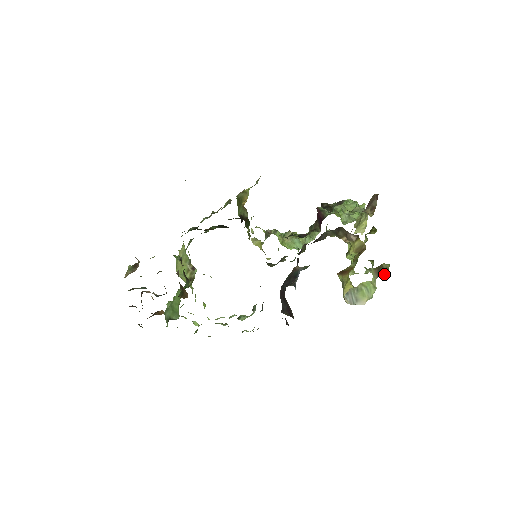
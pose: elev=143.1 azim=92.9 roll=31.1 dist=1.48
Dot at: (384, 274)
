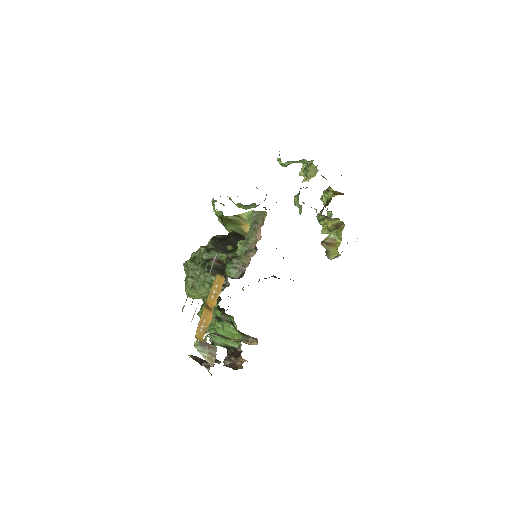
Dot at: occluded
